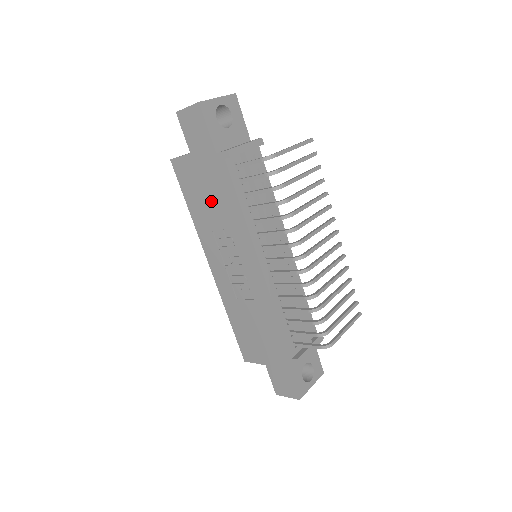
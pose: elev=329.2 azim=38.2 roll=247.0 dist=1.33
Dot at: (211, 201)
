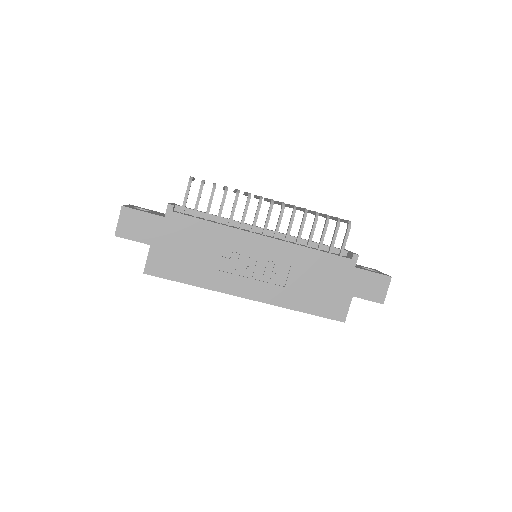
Dot at: (195, 252)
